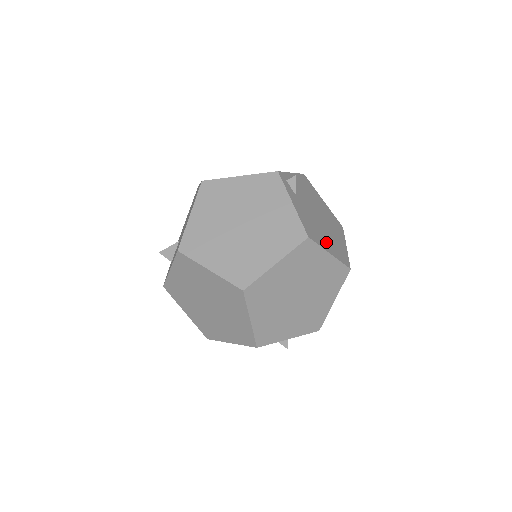
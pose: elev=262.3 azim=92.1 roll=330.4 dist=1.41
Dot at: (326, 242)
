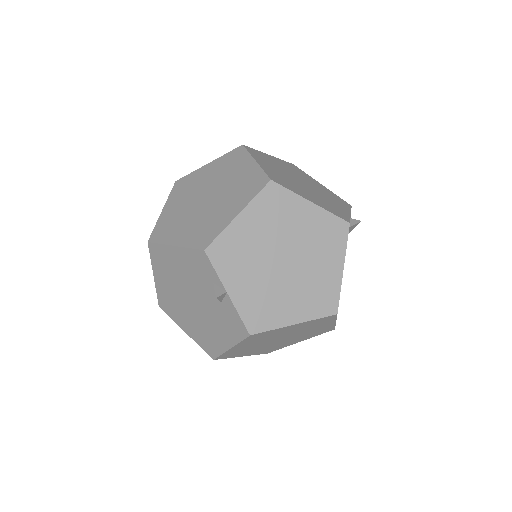
Dot at: occluded
